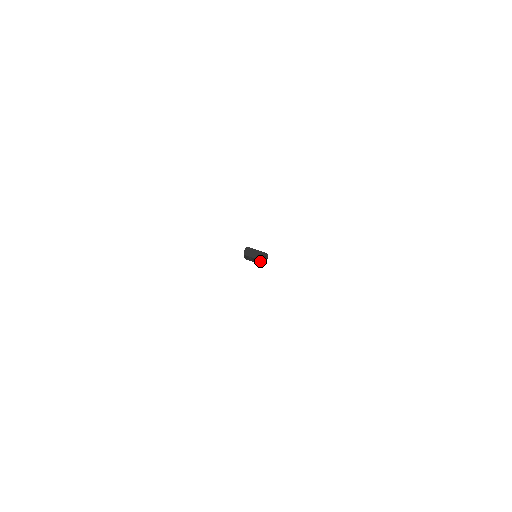
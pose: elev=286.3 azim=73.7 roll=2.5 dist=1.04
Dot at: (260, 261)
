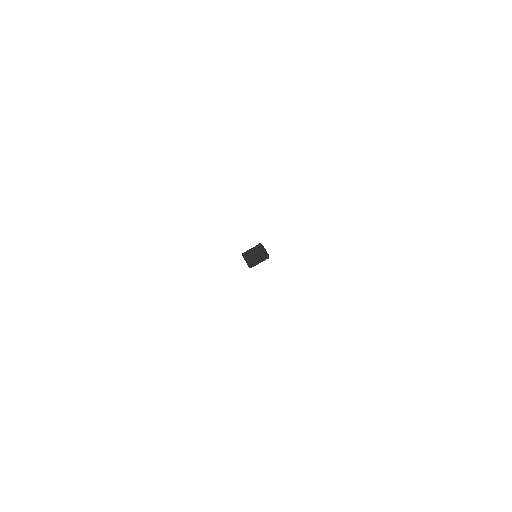
Dot at: (263, 258)
